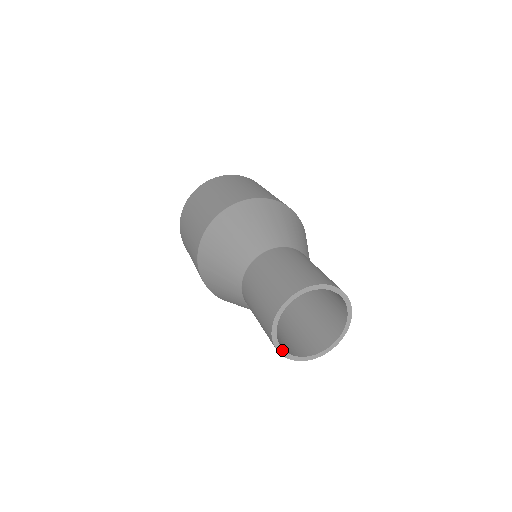
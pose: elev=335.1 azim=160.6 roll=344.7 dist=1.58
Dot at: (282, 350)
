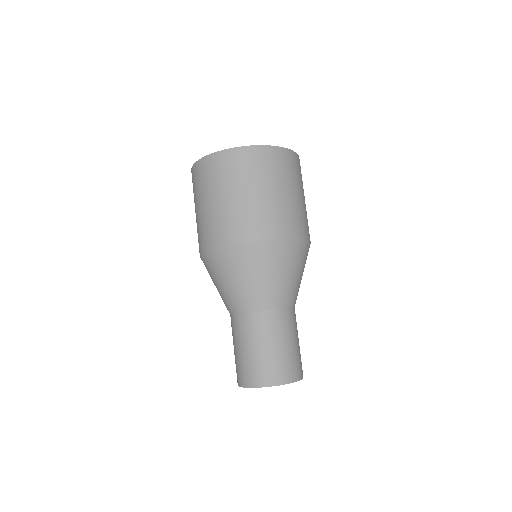
Dot at: occluded
